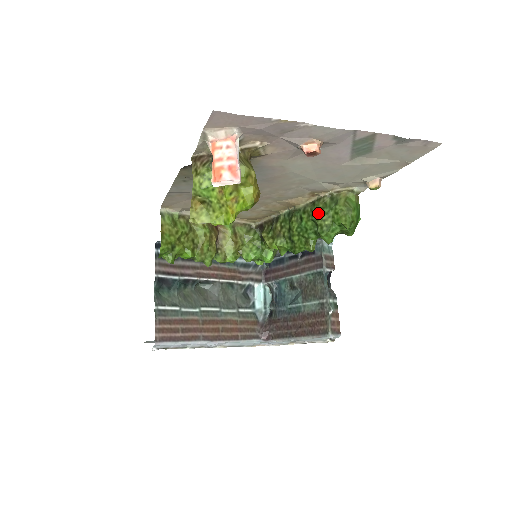
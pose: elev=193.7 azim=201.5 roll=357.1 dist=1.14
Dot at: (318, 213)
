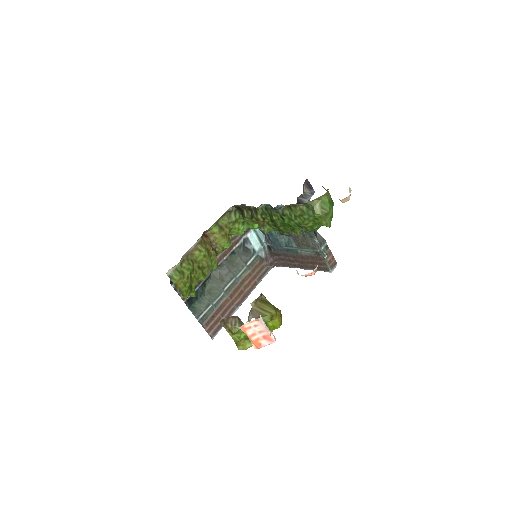
Dot at: (299, 219)
